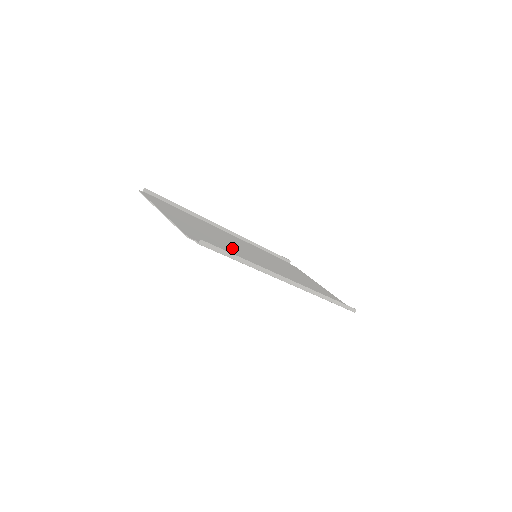
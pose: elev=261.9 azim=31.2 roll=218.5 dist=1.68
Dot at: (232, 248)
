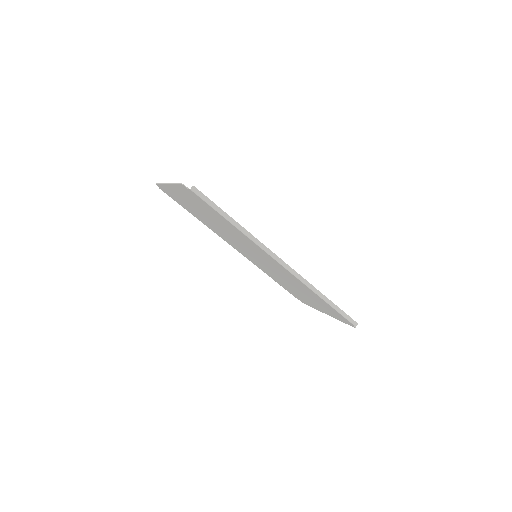
Dot at: (229, 230)
